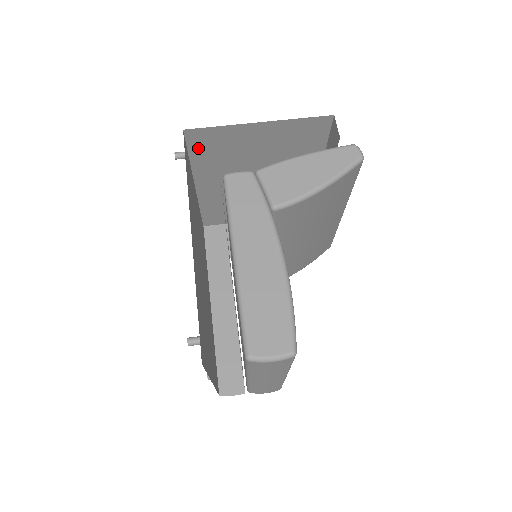
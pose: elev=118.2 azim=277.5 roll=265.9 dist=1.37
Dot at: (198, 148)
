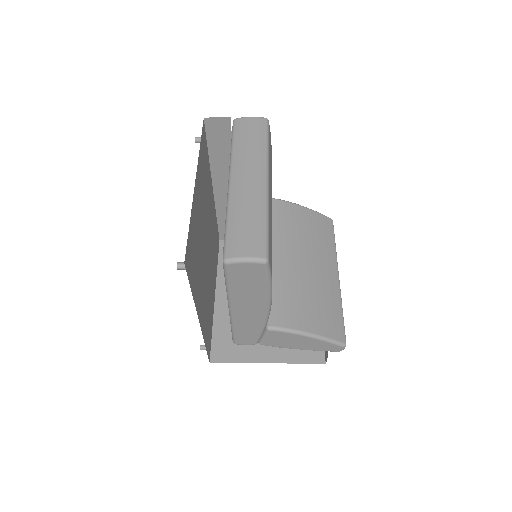
Dot at: occluded
